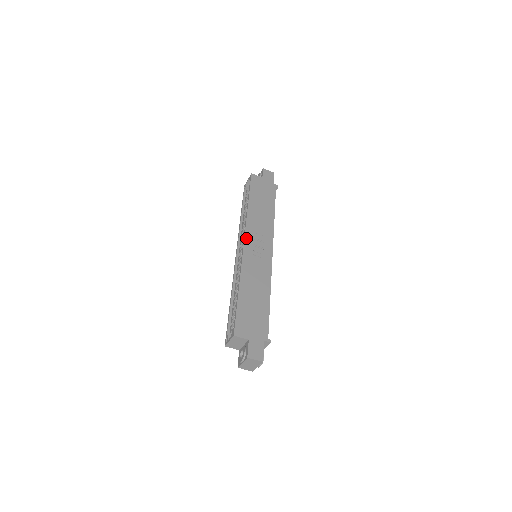
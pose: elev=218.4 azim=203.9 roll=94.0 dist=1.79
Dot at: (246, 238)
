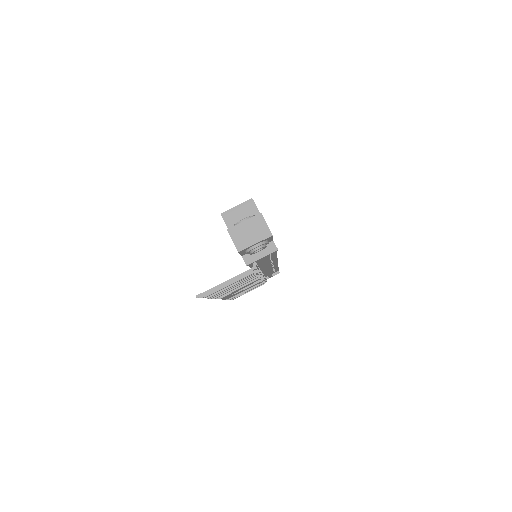
Dot at: occluded
